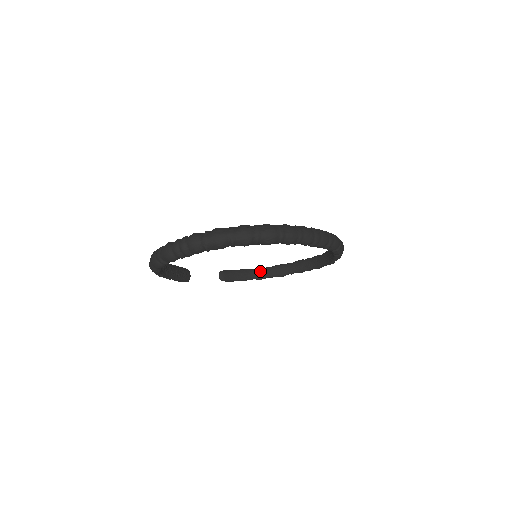
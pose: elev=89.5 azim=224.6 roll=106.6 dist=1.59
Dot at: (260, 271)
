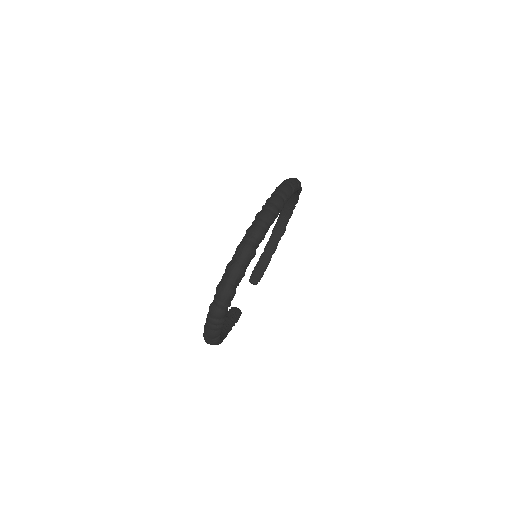
Dot at: (269, 247)
